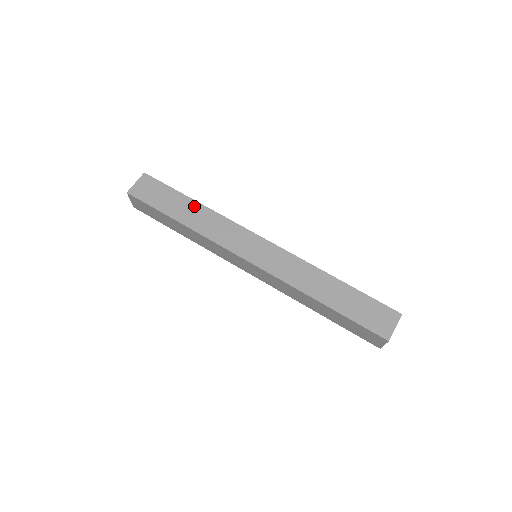
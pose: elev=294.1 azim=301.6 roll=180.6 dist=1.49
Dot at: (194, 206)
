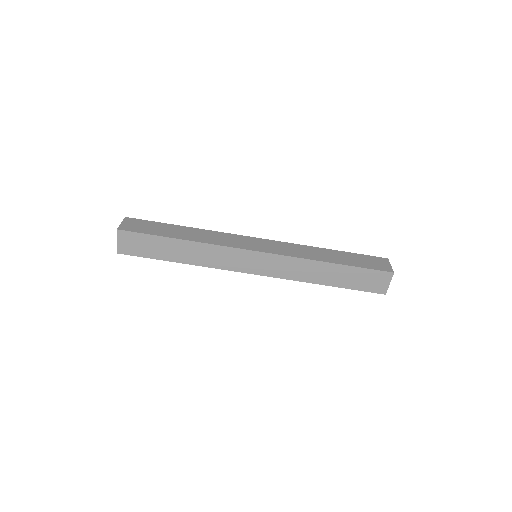
Dot at: (182, 245)
